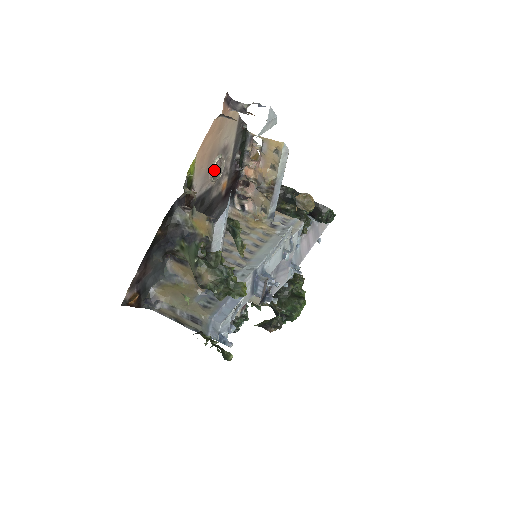
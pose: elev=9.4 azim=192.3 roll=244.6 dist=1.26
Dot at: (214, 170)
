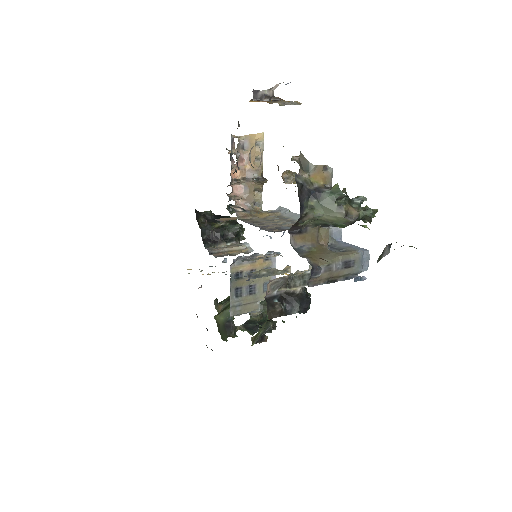
Dot at: occluded
